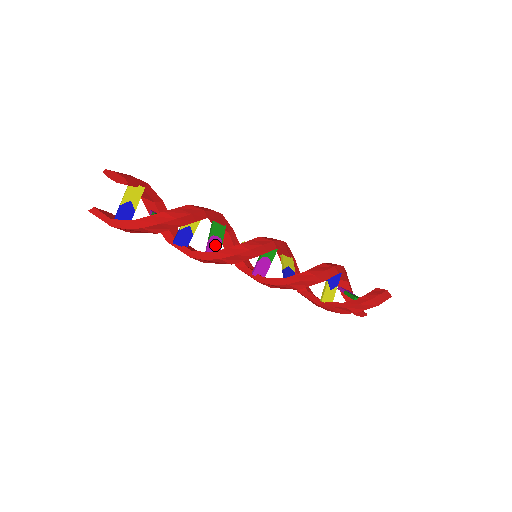
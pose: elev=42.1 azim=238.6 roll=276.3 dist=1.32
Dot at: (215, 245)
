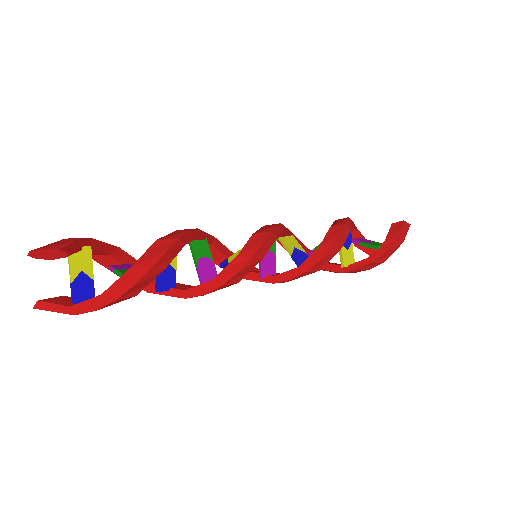
Dot at: (207, 269)
